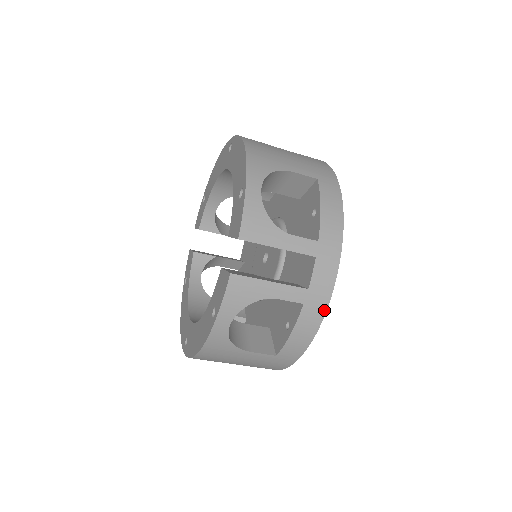
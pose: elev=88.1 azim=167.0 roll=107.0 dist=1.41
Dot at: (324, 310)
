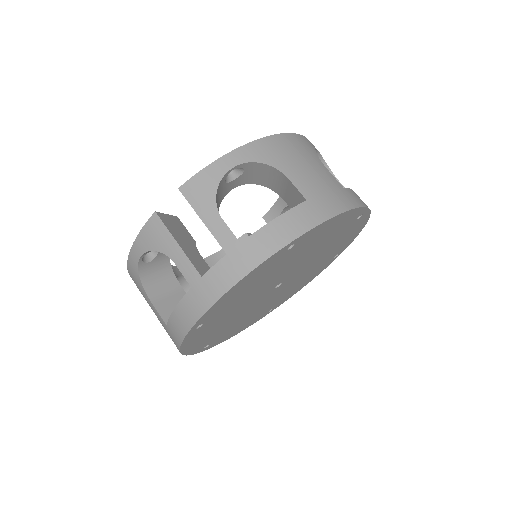
Dot at: (204, 309)
